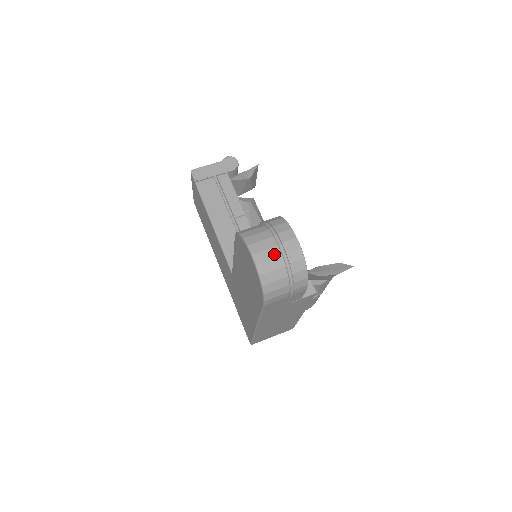
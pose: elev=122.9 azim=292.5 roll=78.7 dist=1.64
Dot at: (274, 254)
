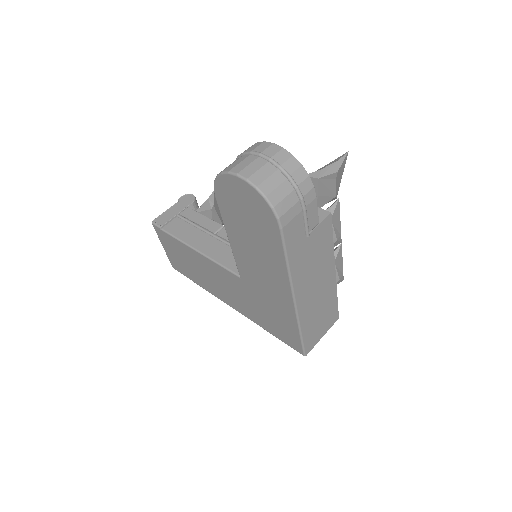
Dot at: (259, 164)
